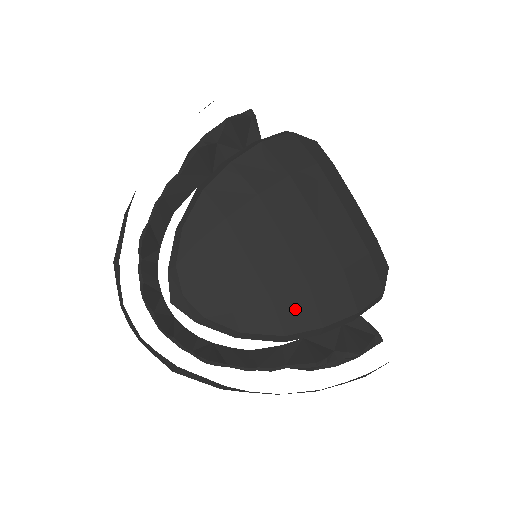
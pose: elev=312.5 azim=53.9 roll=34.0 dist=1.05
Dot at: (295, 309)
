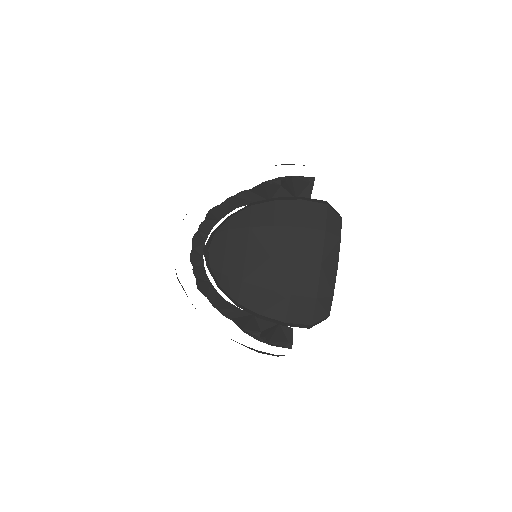
Dot at: (251, 294)
